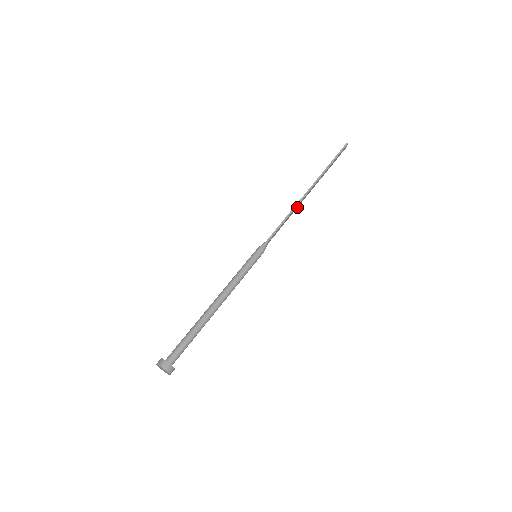
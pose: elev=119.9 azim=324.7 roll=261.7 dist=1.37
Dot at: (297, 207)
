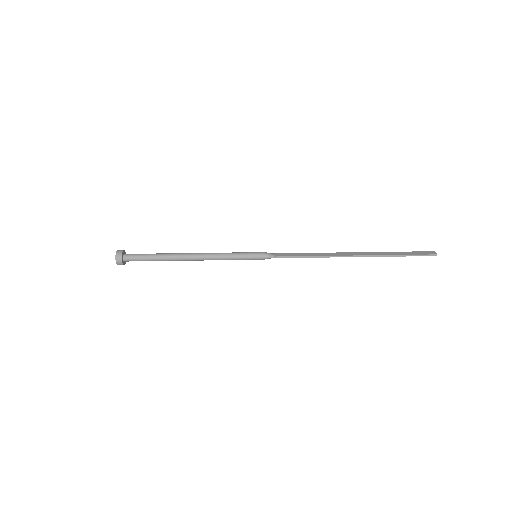
Dot at: (331, 254)
